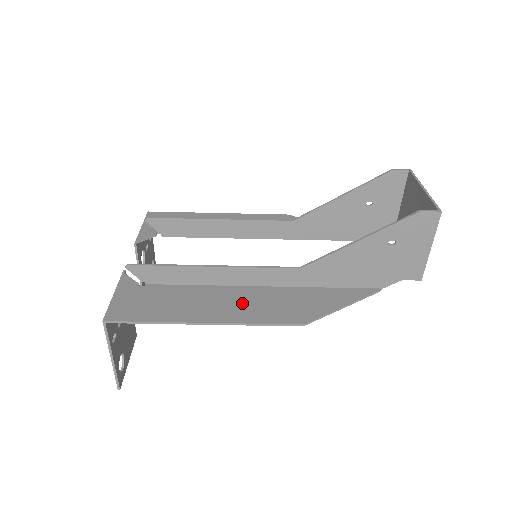
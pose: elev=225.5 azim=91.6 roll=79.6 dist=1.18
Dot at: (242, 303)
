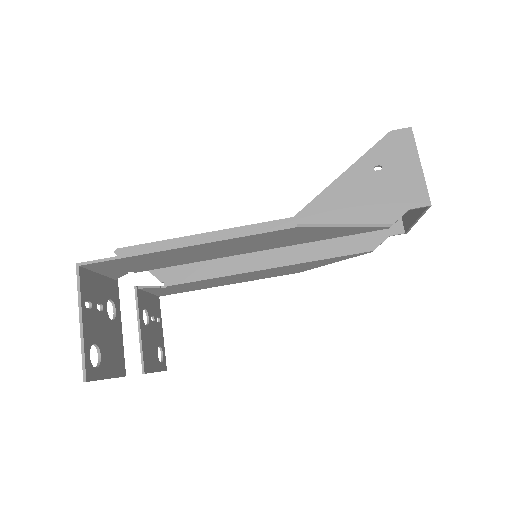
Dot at: (232, 245)
